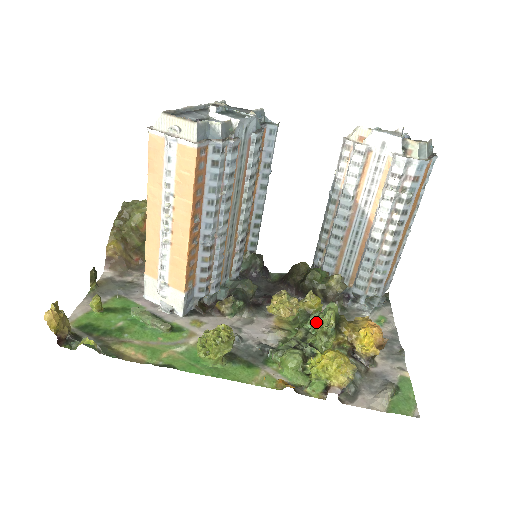
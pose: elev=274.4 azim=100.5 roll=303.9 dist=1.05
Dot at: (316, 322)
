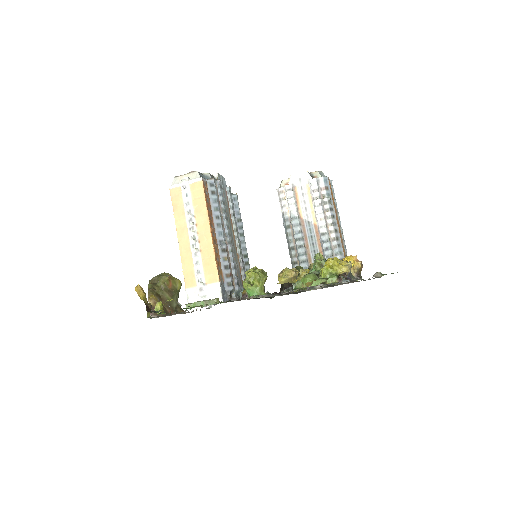
Dot at: occluded
